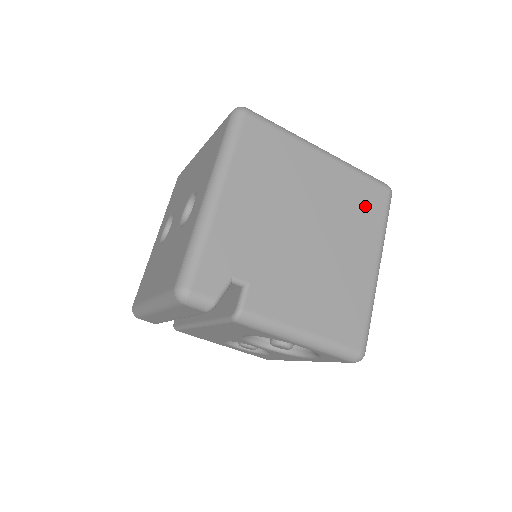
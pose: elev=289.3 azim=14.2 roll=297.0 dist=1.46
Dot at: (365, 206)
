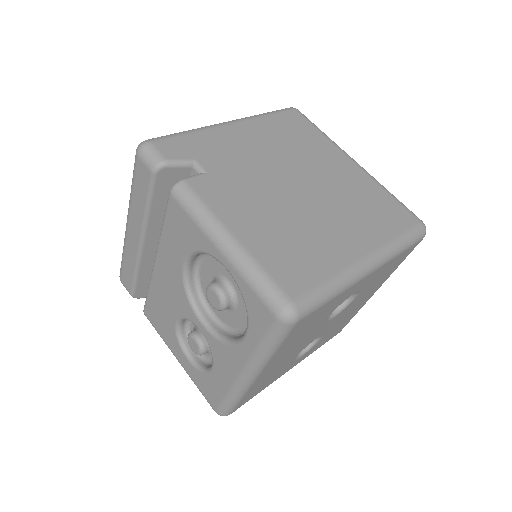
Dot at: (381, 213)
